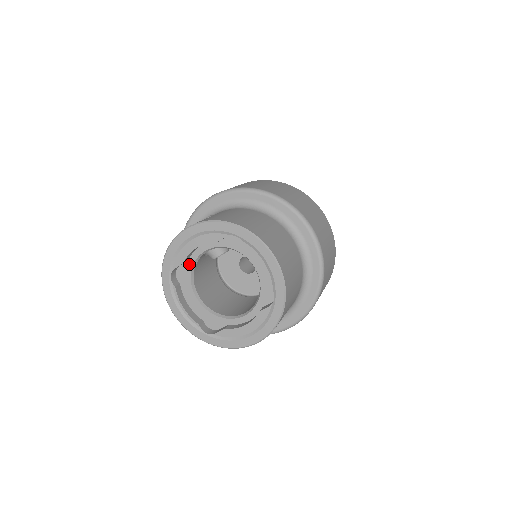
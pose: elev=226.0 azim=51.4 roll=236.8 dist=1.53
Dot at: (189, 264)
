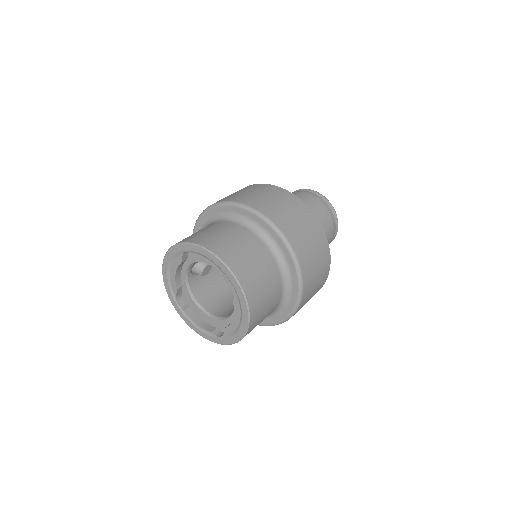
Dot at: (185, 288)
